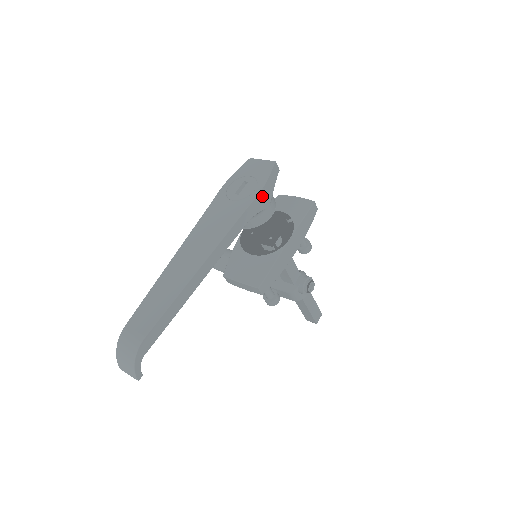
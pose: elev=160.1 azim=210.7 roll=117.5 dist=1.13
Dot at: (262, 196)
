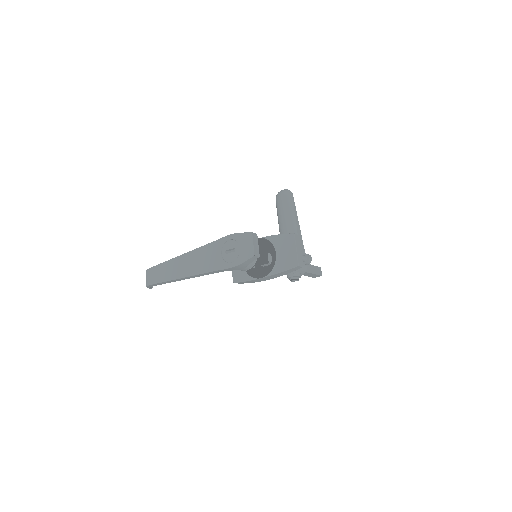
Dot at: (234, 268)
